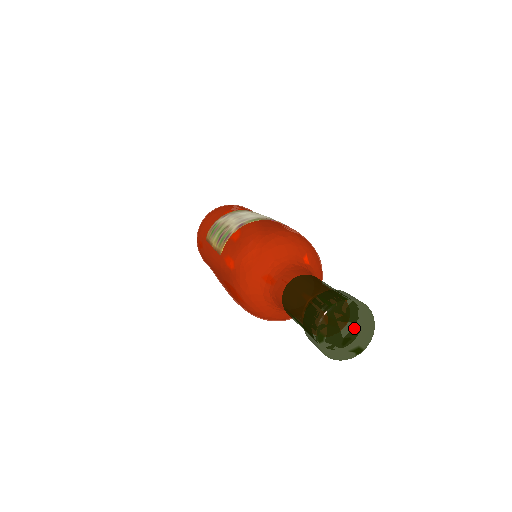
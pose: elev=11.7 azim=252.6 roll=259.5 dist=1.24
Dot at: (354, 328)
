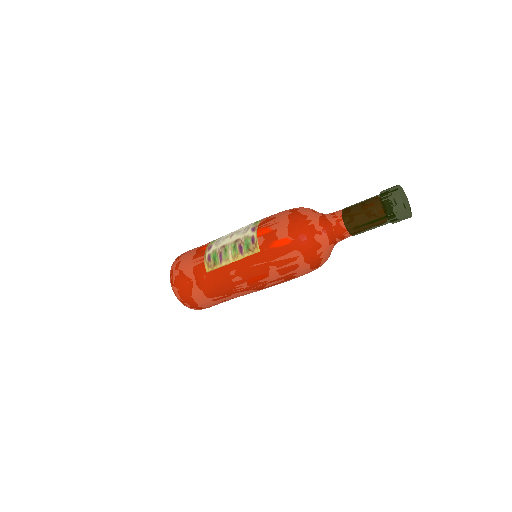
Dot at: (406, 199)
